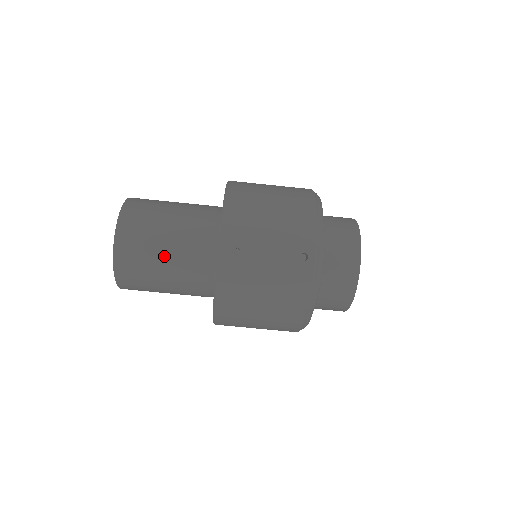
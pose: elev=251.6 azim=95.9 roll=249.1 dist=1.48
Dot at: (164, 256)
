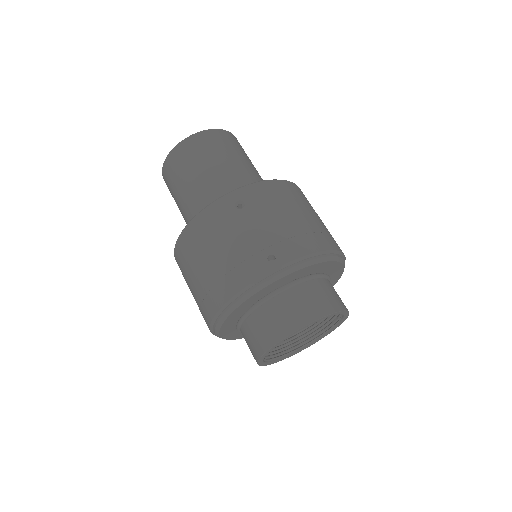
Dot at: (203, 172)
